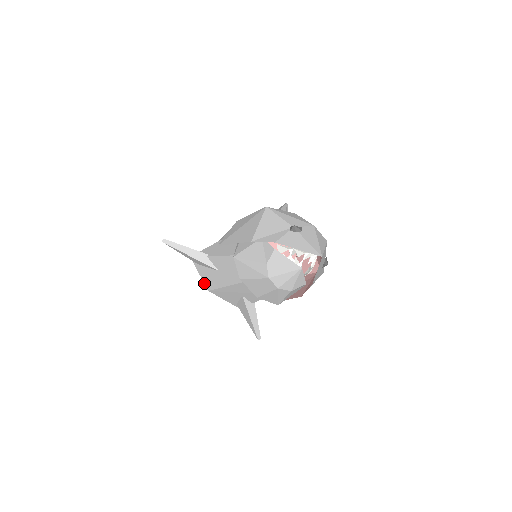
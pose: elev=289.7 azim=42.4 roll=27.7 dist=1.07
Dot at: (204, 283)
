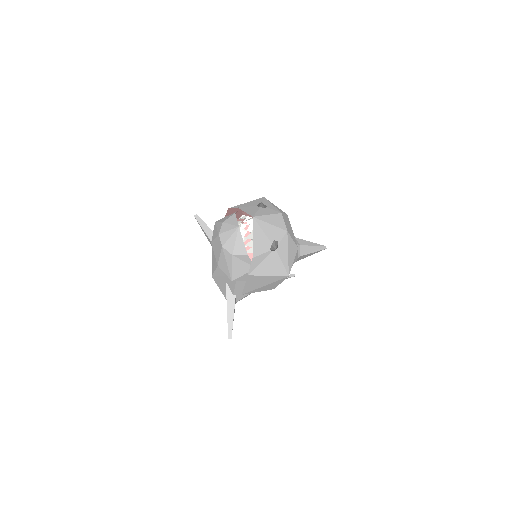
Dot at: (212, 268)
